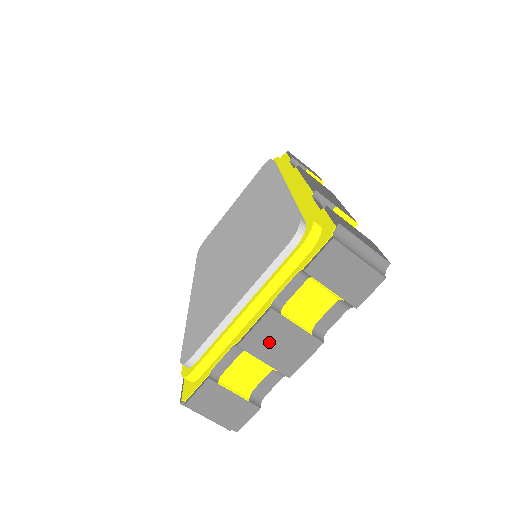
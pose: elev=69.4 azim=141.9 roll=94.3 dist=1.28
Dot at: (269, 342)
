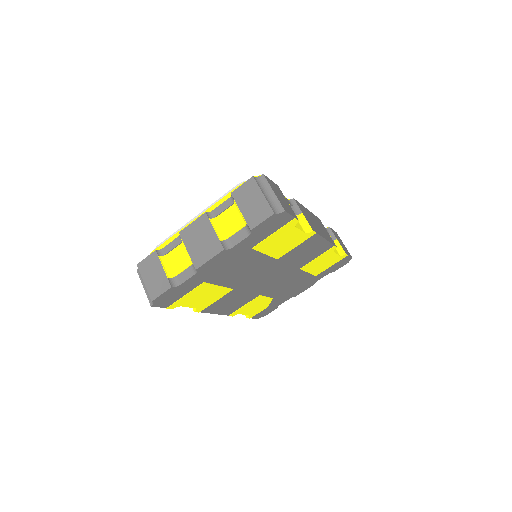
Dot at: (195, 237)
